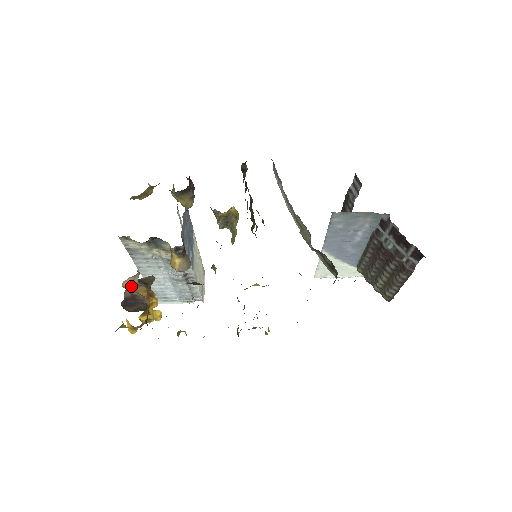
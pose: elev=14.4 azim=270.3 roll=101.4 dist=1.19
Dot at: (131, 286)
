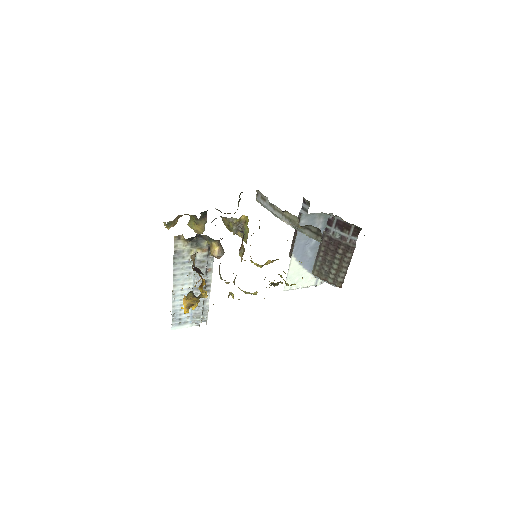
Dot at: (194, 262)
